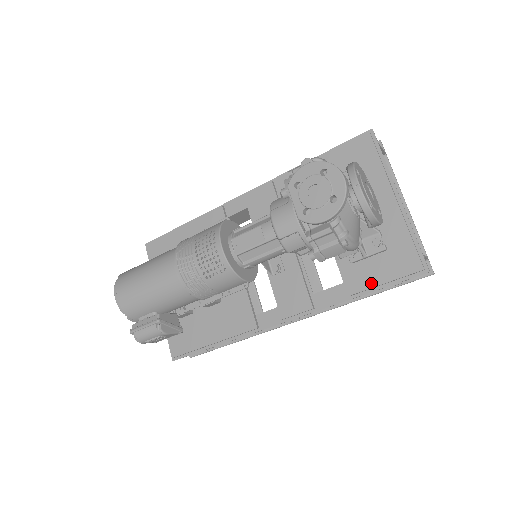
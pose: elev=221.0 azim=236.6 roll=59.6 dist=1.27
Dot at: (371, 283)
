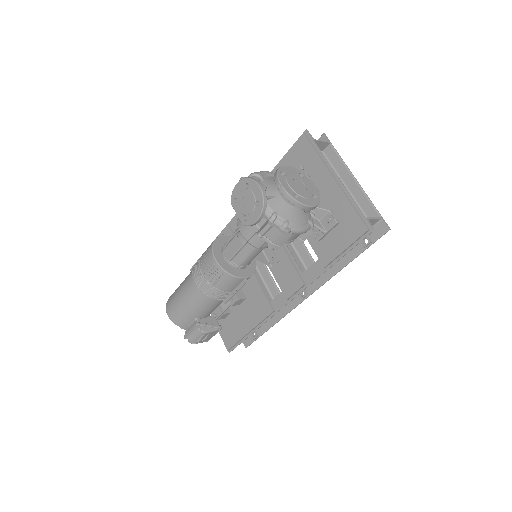
Dot at: (336, 252)
